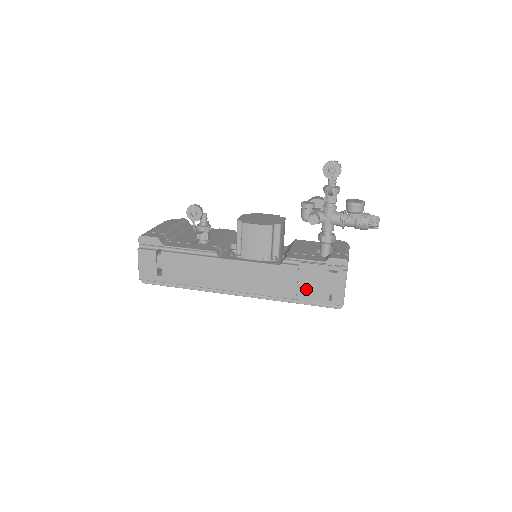
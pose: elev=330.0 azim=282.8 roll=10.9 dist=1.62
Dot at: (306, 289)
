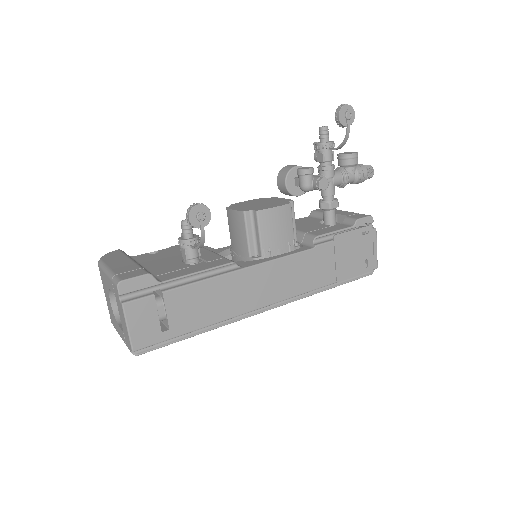
Dot at: (344, 265)
